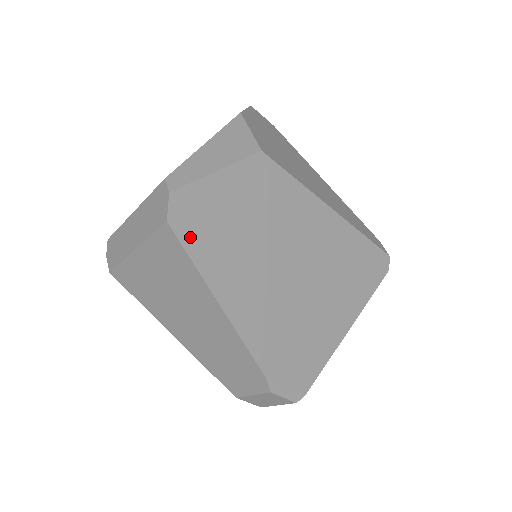
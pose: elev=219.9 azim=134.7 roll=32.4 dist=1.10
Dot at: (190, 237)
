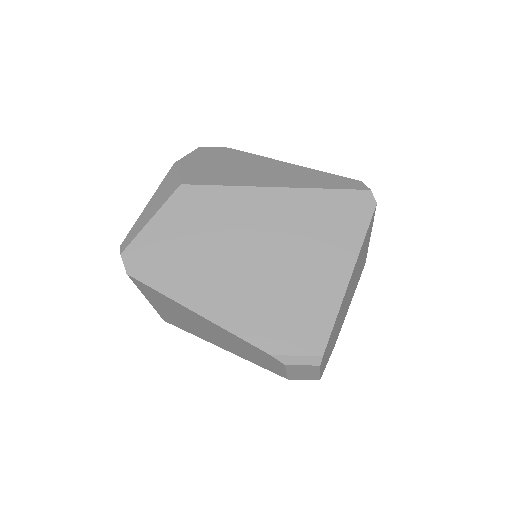
Dot at: (149, 276)
